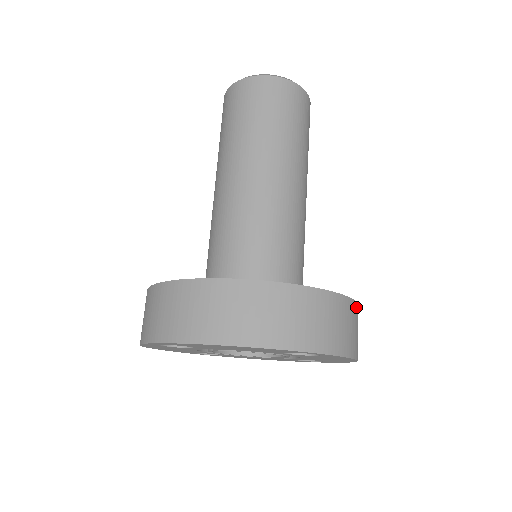
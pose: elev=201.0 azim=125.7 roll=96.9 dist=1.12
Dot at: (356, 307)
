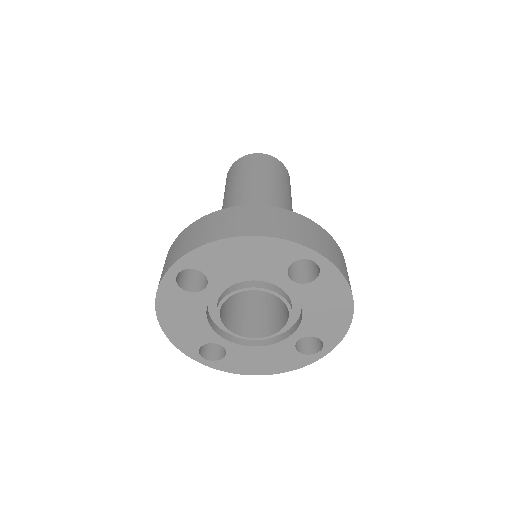
Dot at: (344, 261)
